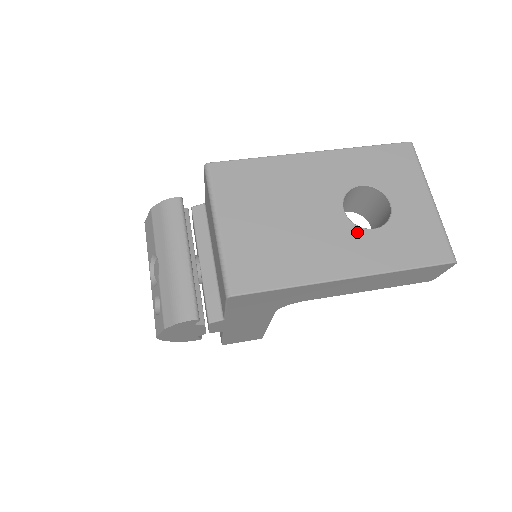
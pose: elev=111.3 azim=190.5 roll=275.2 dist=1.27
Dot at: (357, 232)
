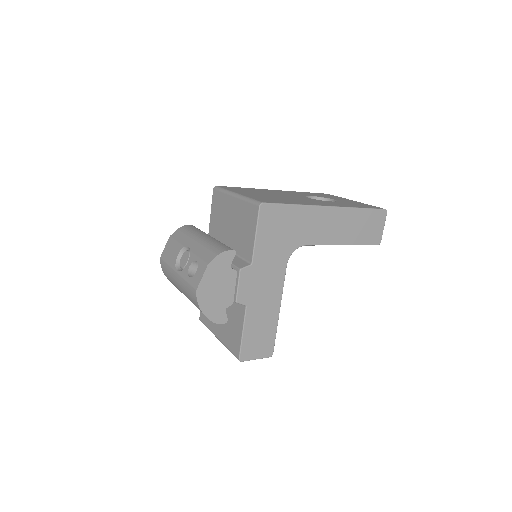
Dot at: (322, 201)
